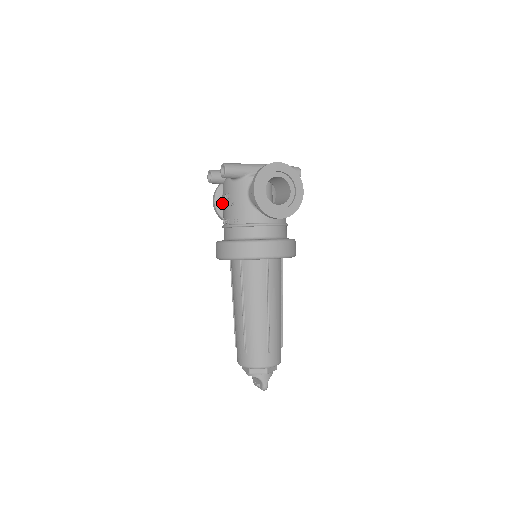
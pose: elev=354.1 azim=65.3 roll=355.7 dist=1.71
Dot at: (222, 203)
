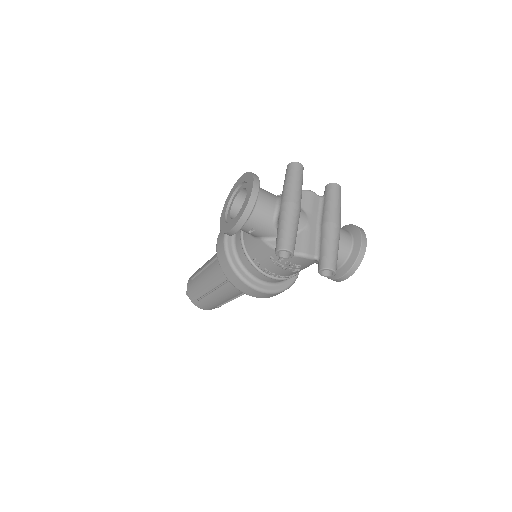
Dot at: (279, 264)
